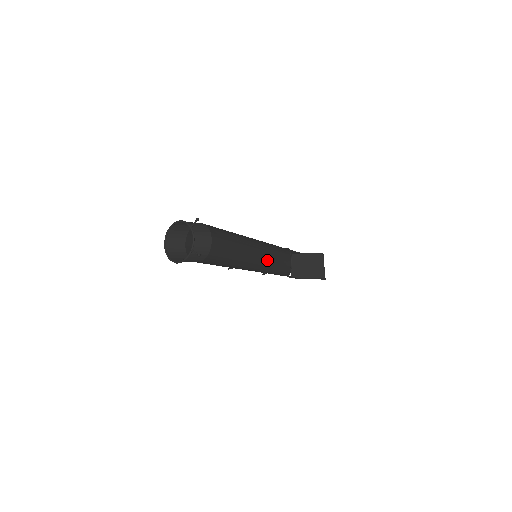
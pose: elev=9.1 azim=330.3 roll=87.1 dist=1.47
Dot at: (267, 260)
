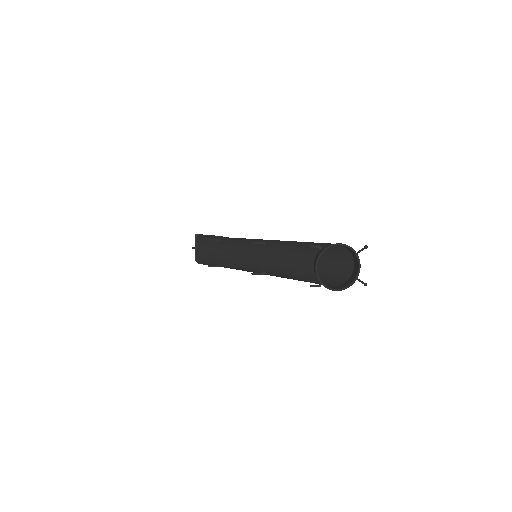
Dot at: occluded
